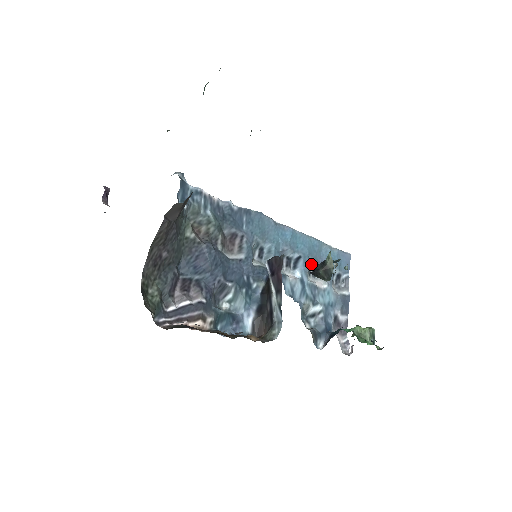
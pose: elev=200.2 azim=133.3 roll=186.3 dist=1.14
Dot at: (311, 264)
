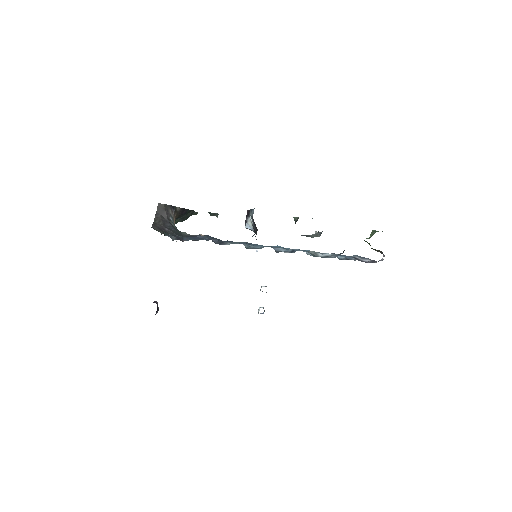
Dot at: (311, 255)
